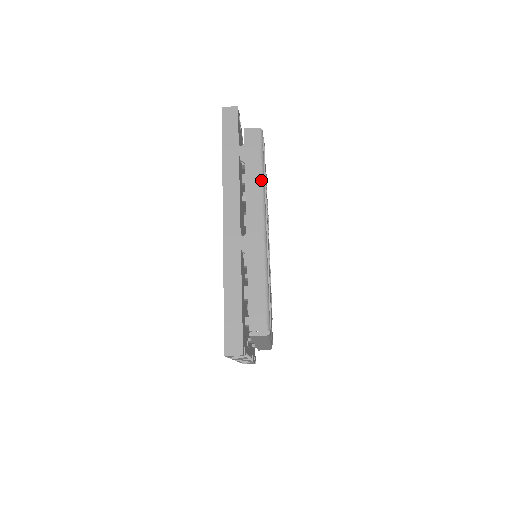
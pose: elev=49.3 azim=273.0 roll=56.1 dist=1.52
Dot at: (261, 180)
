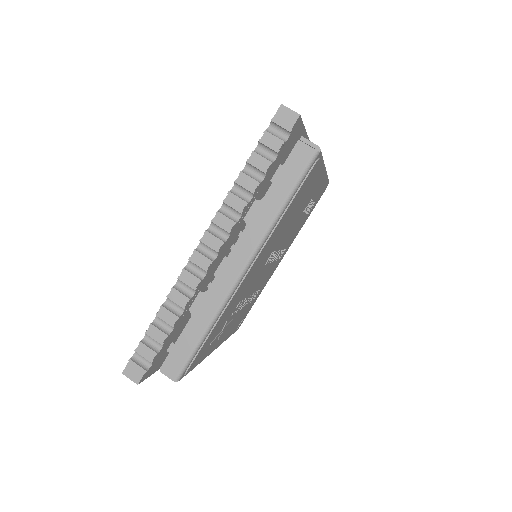
Dot at: occluded
